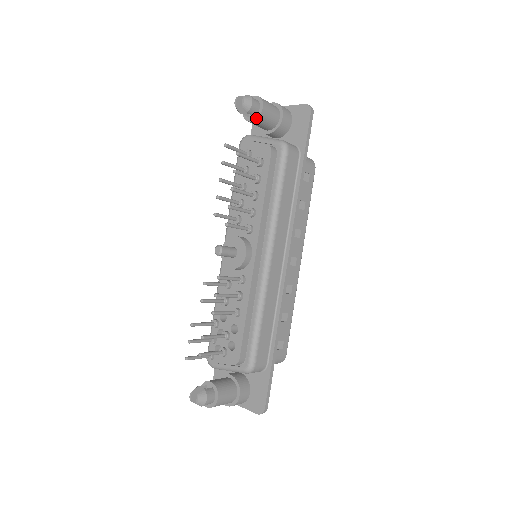
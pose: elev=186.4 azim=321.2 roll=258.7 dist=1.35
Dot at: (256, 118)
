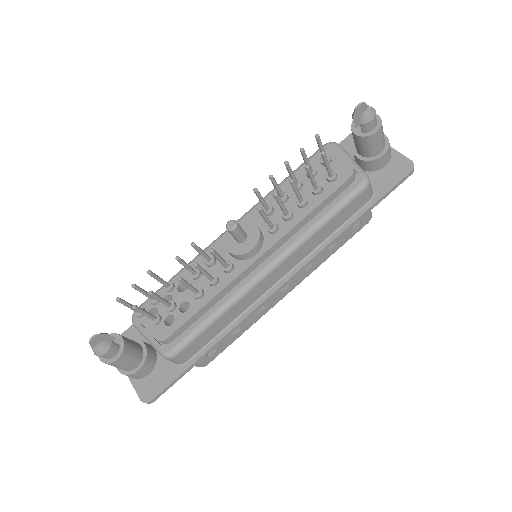
Dot at: (363, 135)
